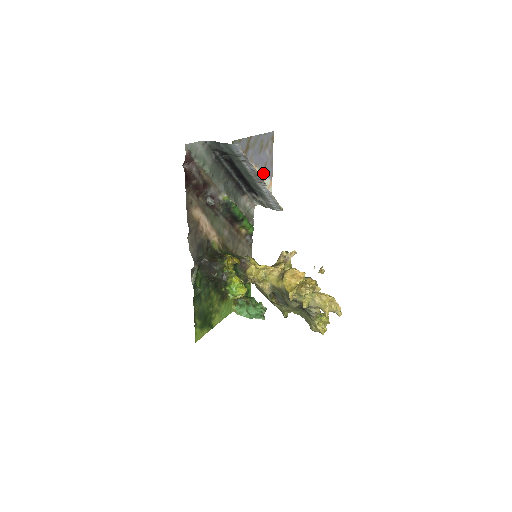
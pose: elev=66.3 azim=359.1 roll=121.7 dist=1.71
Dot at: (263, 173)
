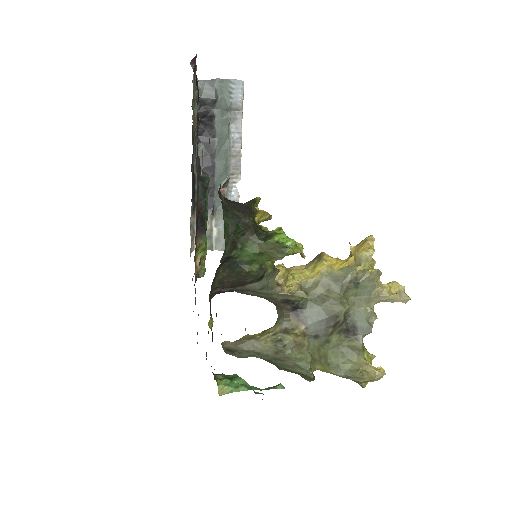
Dot at: occluded
